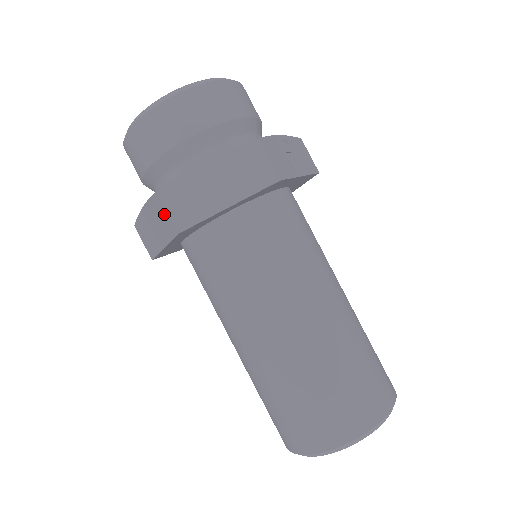
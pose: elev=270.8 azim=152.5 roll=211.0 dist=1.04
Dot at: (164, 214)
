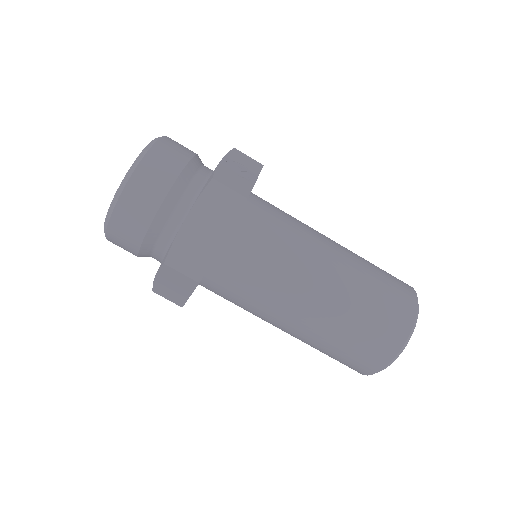
Dot at: (179, 275)
